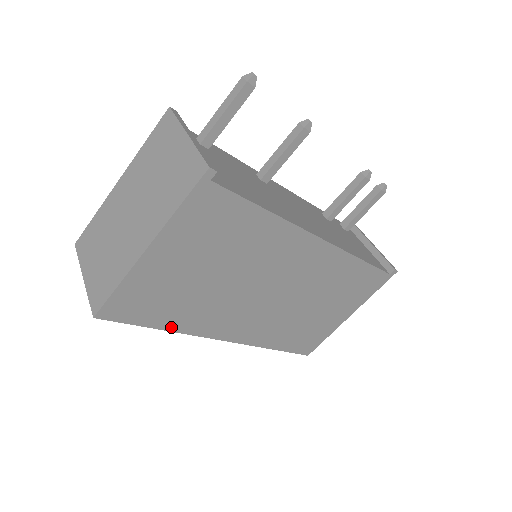
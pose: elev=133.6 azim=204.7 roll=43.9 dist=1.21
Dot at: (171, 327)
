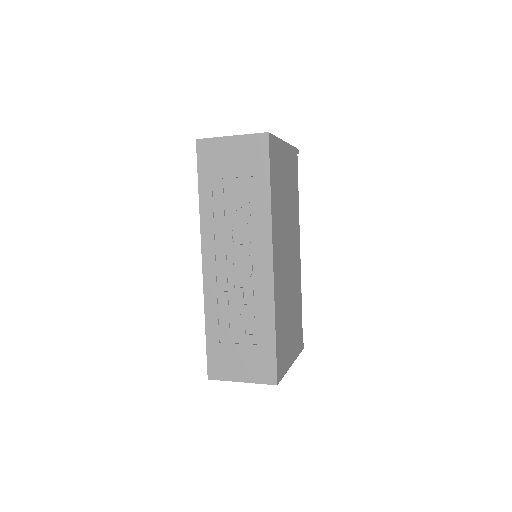
Dot at: (272, 198)
